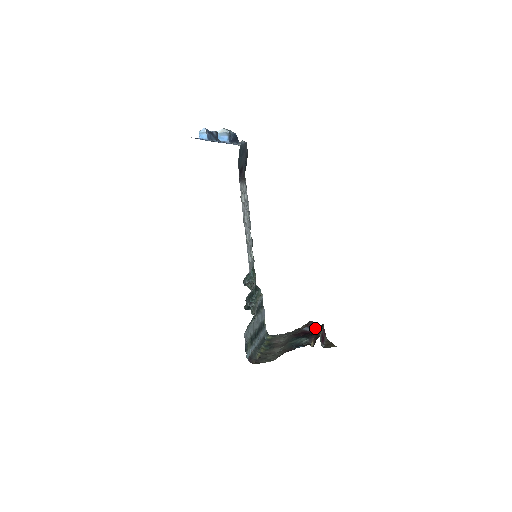
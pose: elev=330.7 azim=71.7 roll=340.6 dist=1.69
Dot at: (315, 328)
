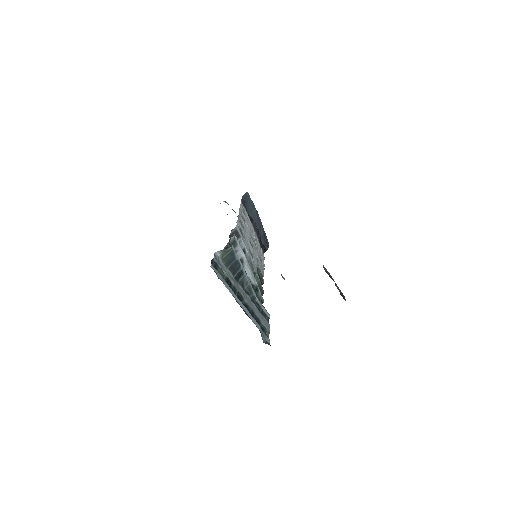
Dot at: occluded
